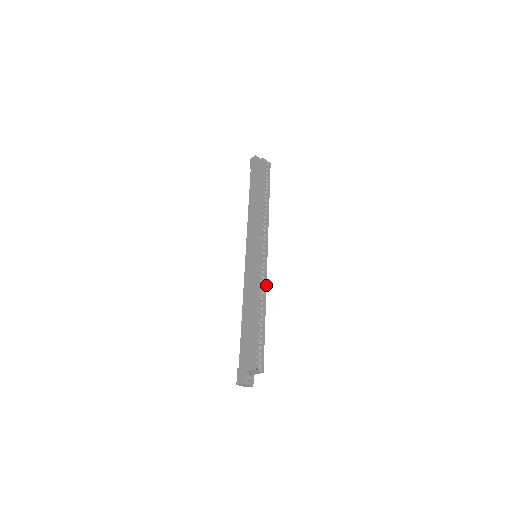
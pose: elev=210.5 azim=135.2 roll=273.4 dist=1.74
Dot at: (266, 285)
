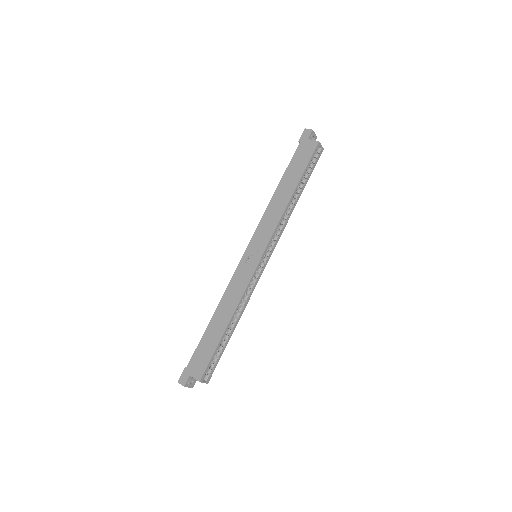
Dot at: occluded
